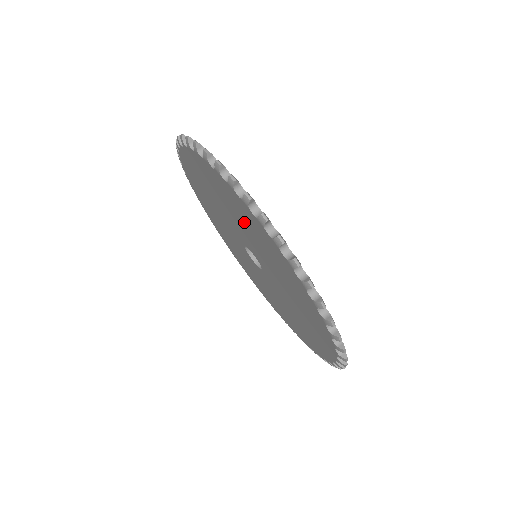
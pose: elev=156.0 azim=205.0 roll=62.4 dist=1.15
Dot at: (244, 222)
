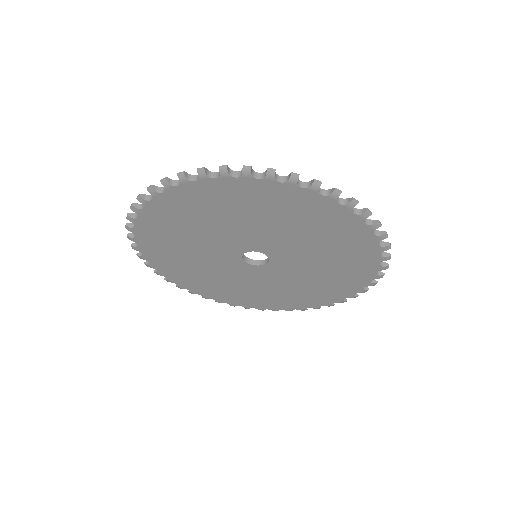
Dot at: (304, 226)
